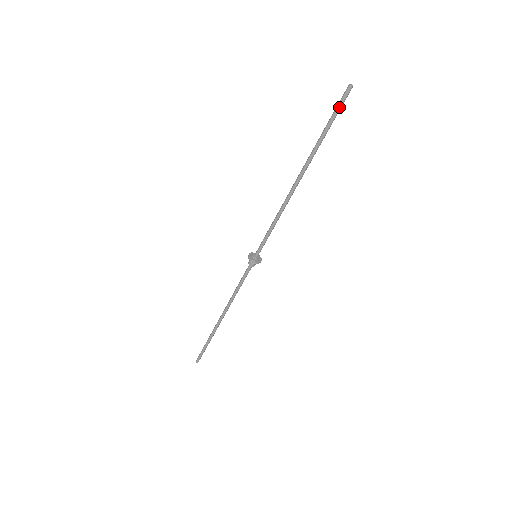
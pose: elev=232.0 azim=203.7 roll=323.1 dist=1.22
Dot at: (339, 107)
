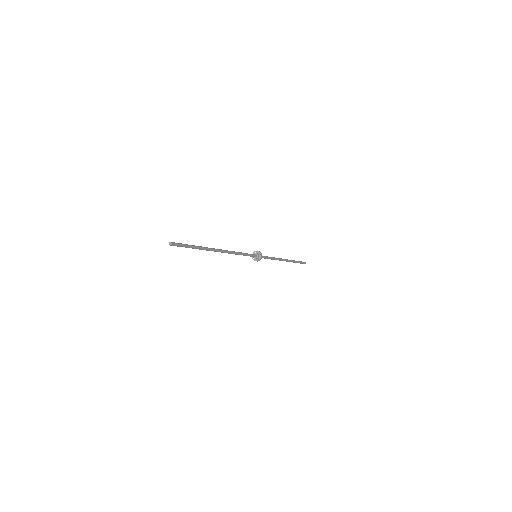
Dot at: occluded
